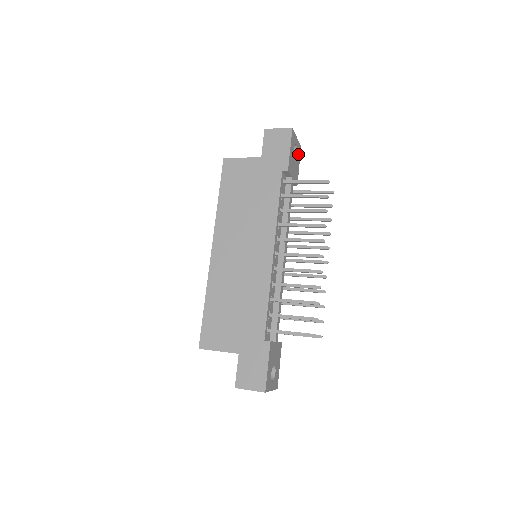
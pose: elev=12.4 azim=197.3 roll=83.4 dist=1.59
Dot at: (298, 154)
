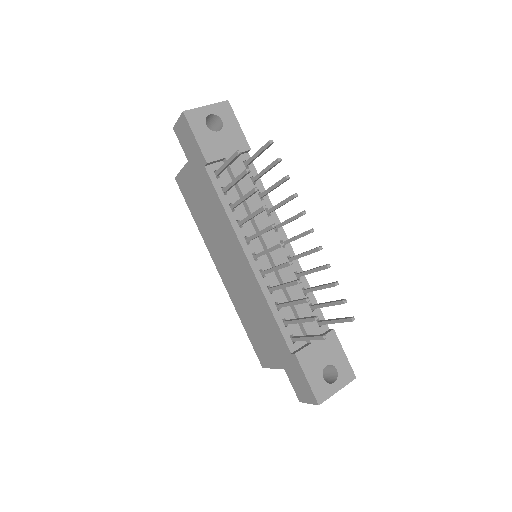
Dot at: (226, 116)
